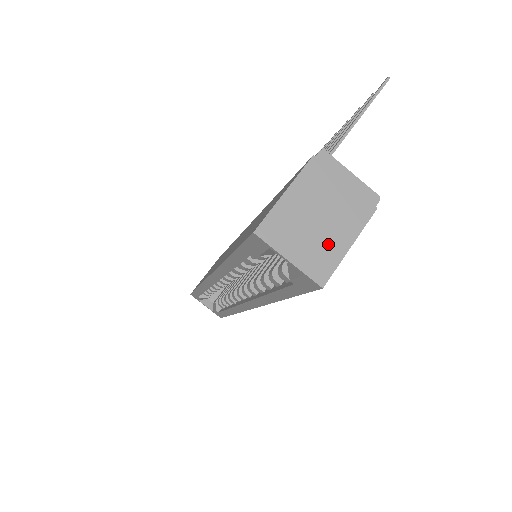
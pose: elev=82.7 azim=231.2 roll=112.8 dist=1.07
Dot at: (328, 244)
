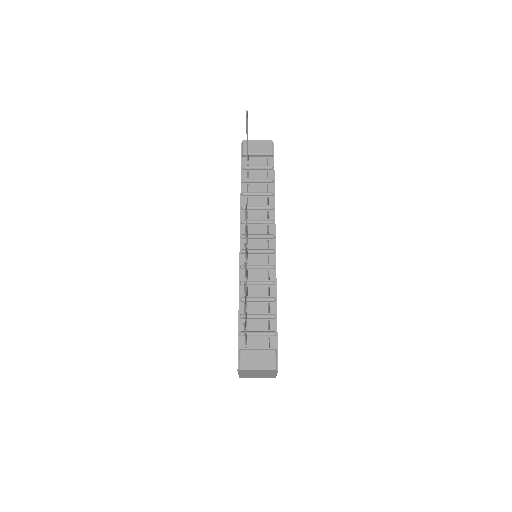
Dot at: (268, 375)
